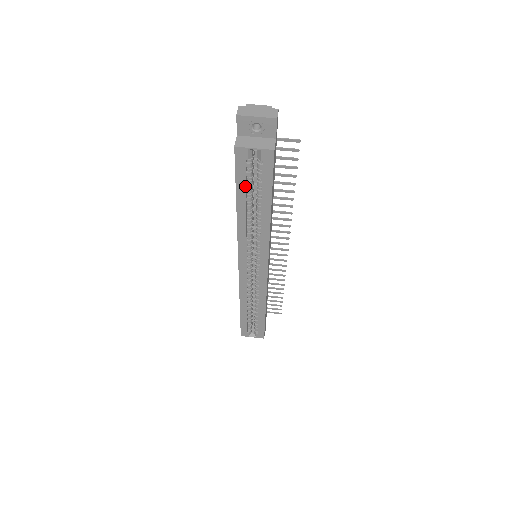
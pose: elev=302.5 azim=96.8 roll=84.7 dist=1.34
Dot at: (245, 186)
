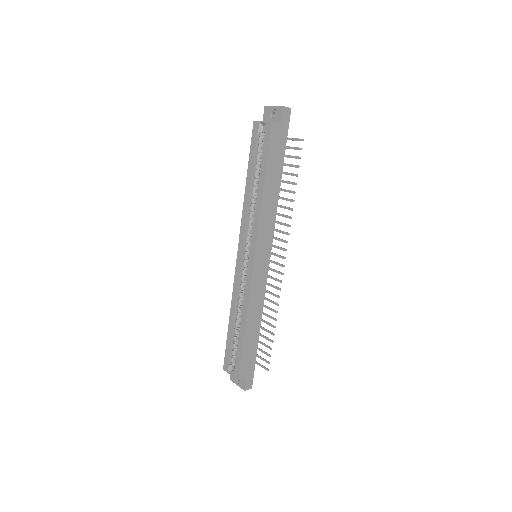
Dot at: (254, 158)
